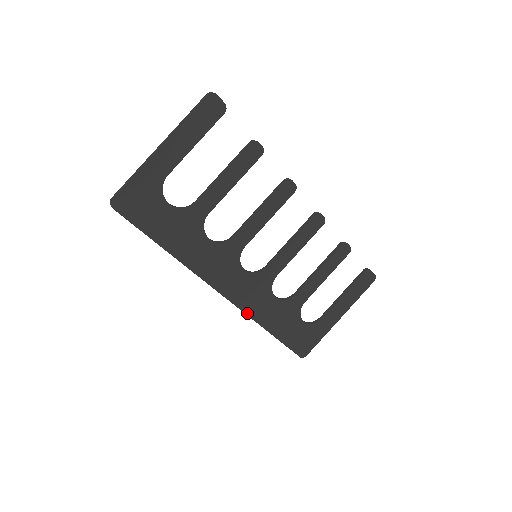
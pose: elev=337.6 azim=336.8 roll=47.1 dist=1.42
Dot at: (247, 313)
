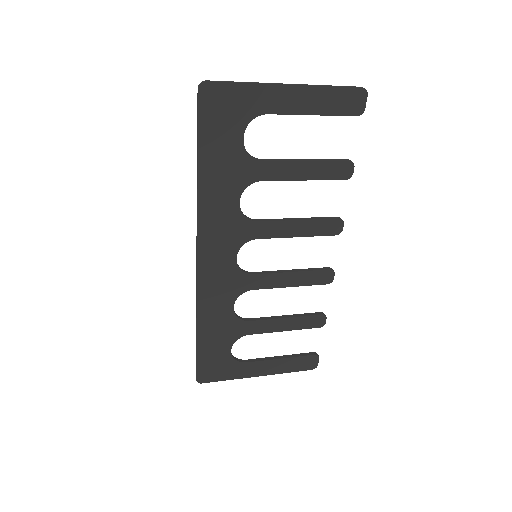
Dot at: (199, 297)
